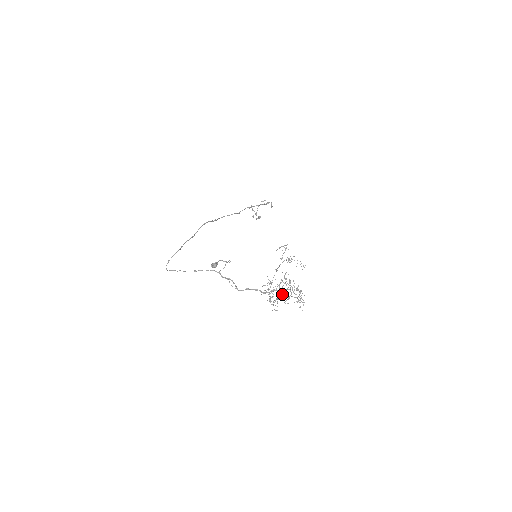
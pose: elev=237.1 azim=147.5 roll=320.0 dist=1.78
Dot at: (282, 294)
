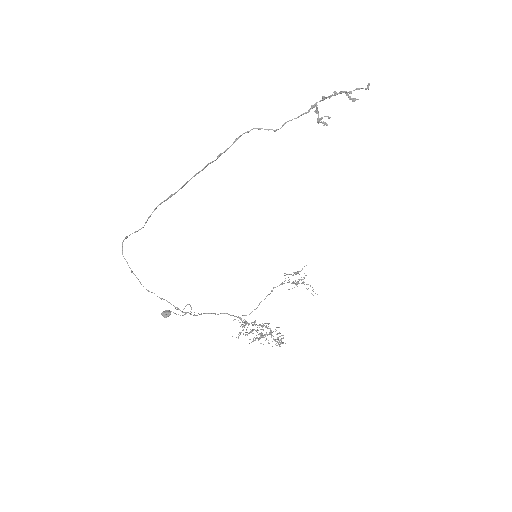
Dot at: occluded
